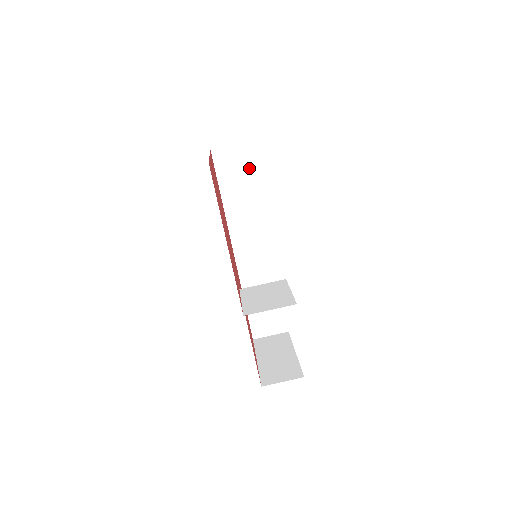
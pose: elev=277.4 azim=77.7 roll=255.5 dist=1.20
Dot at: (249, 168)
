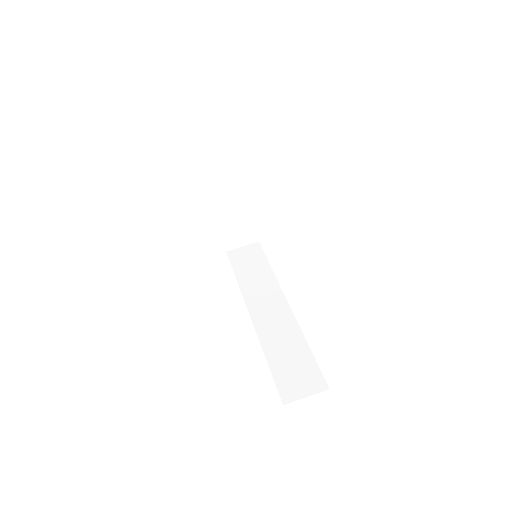
Dot at: (259, 257)
